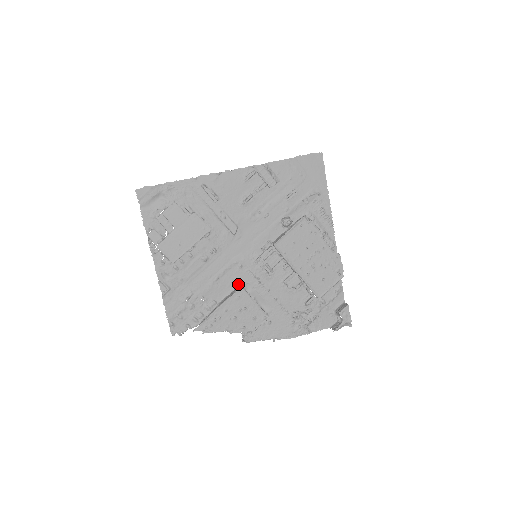
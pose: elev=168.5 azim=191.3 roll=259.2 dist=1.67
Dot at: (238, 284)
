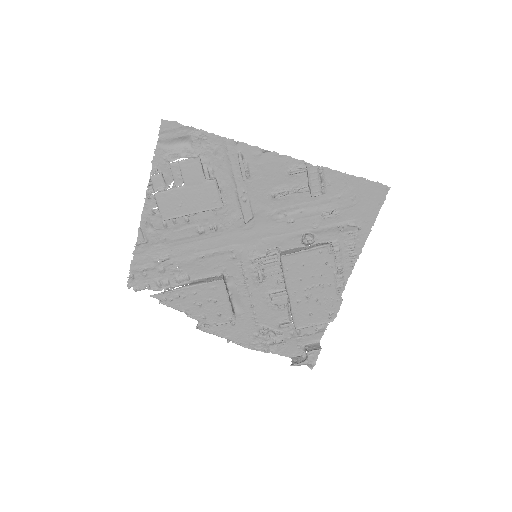
Dot at: (222, 272)
